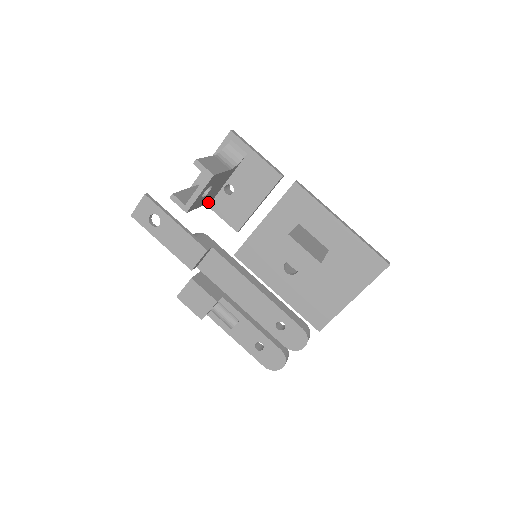
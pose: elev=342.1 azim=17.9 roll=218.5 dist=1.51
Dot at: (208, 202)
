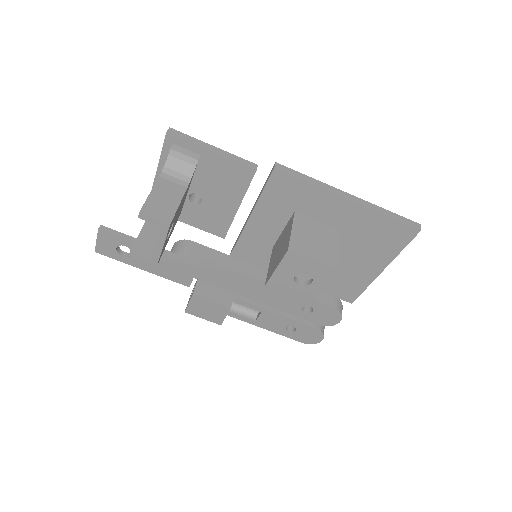
Dot at: occluded
